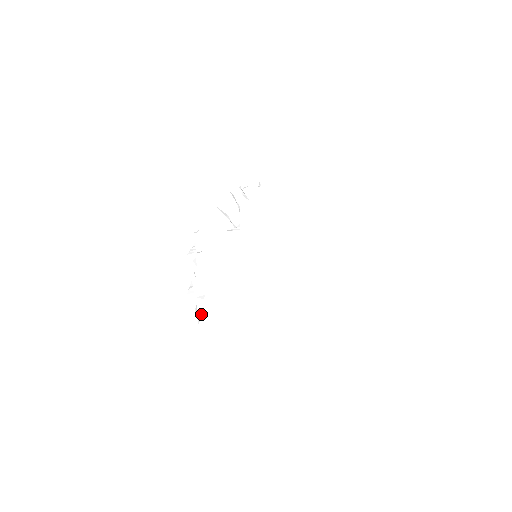
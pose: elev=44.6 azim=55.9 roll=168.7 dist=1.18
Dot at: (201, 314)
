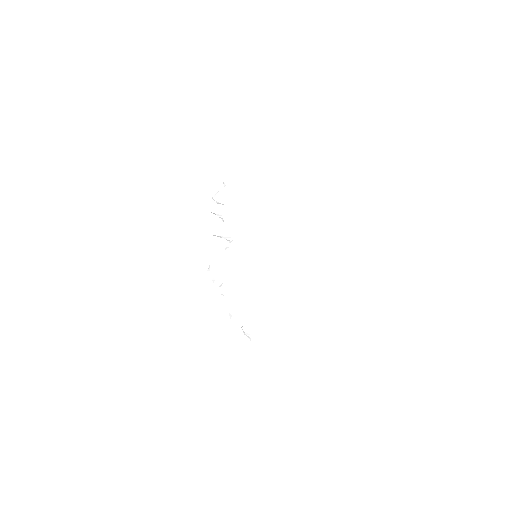
Dot at: (249, 335)
